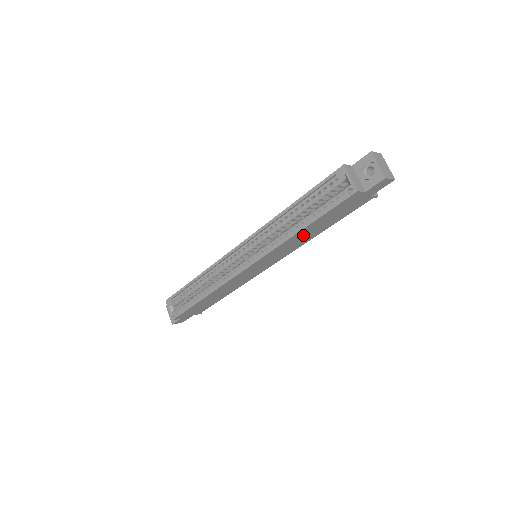
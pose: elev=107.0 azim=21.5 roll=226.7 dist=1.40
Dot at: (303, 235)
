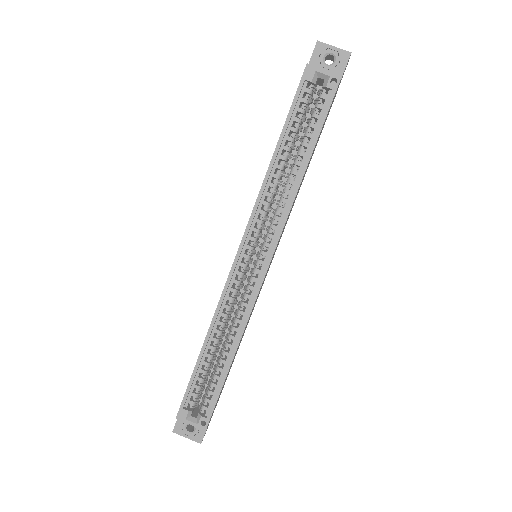
Dot at: occluded
